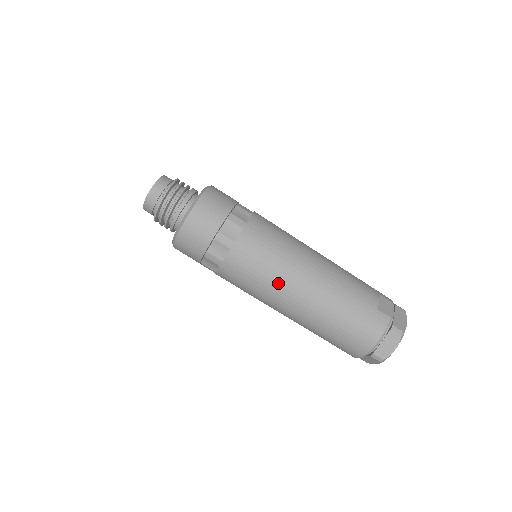
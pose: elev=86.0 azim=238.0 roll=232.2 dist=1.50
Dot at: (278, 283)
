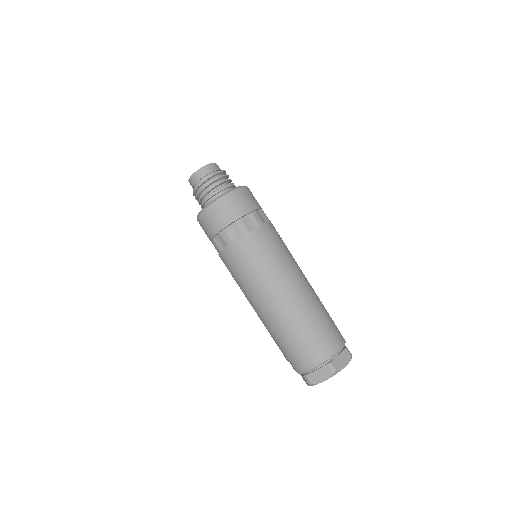
Dot at: (283, 268)
